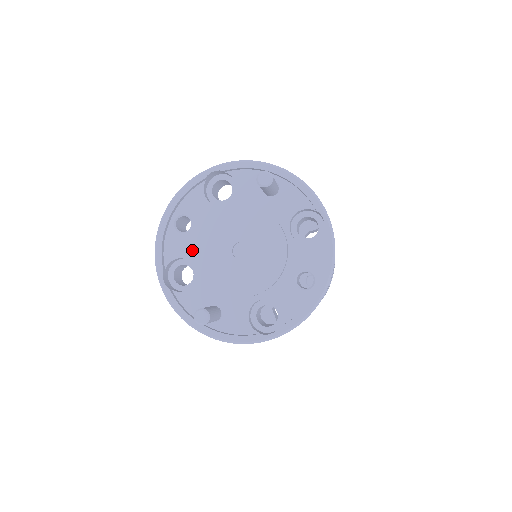
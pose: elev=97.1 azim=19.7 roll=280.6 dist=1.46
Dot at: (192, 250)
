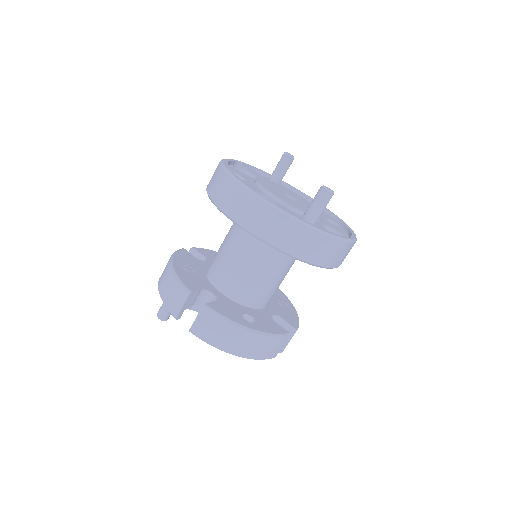
Dot at: (258, 189)
